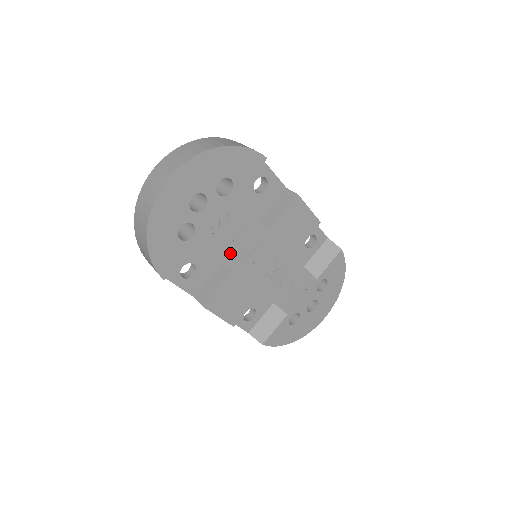
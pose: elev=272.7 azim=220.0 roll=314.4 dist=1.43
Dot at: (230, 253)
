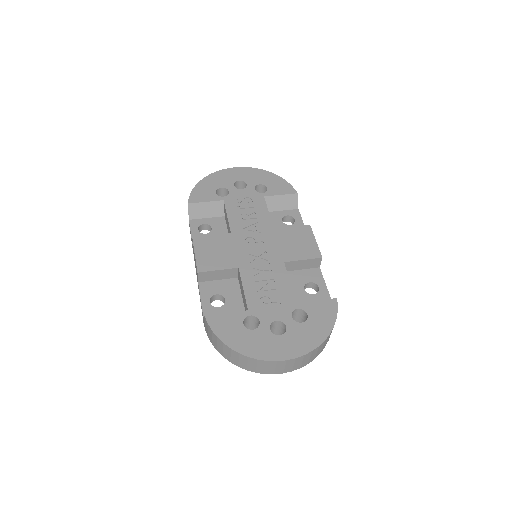
Dot at: (237, 222)
